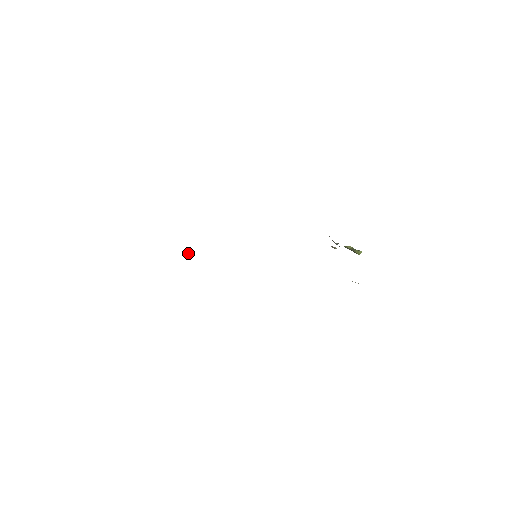
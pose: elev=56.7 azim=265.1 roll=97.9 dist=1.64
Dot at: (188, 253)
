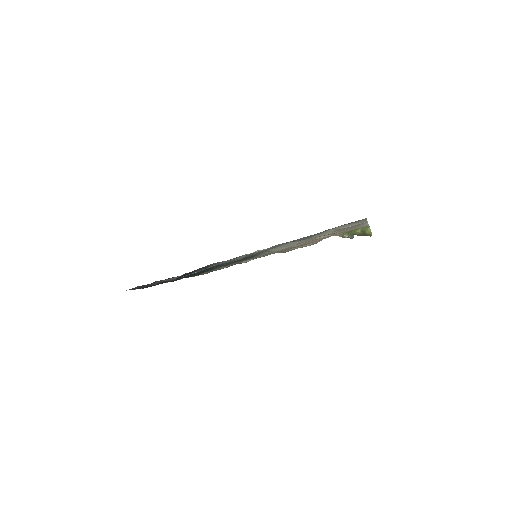
Dot at: (196, 272)
